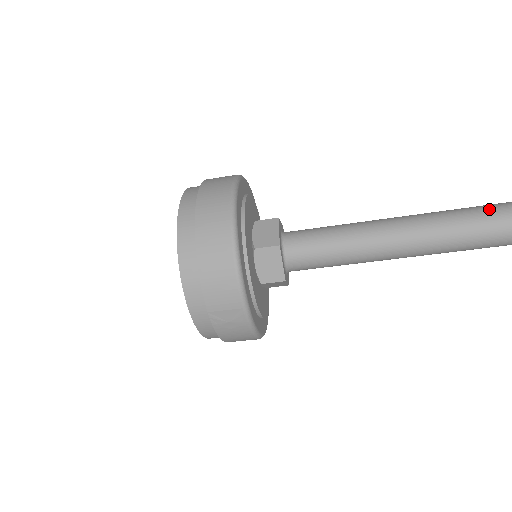
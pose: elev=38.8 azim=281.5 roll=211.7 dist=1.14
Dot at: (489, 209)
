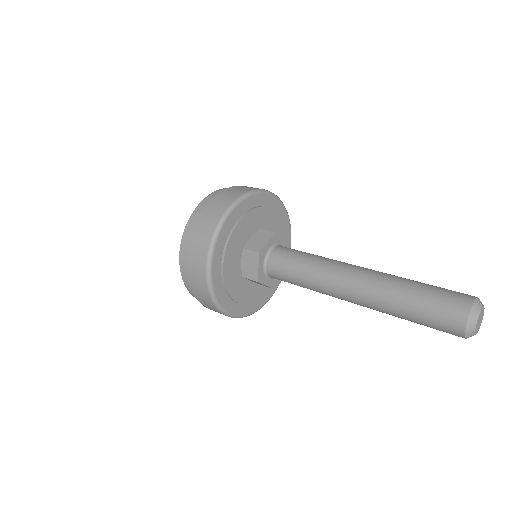
Dot at: (427, 311)
